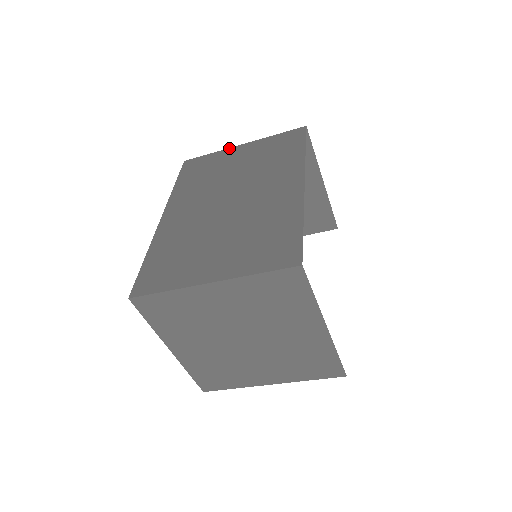
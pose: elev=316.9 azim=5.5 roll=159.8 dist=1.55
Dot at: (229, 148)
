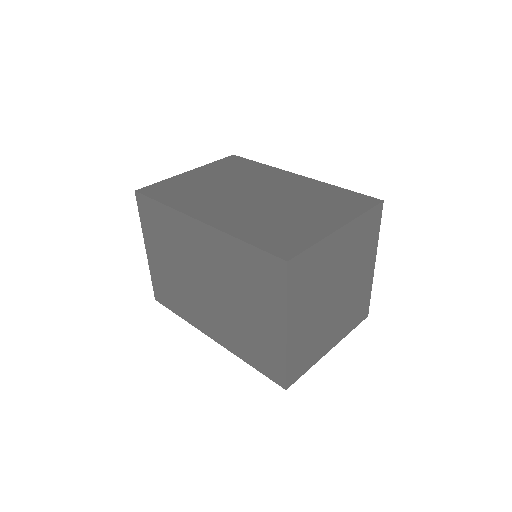
Dot at: (178, 175)
